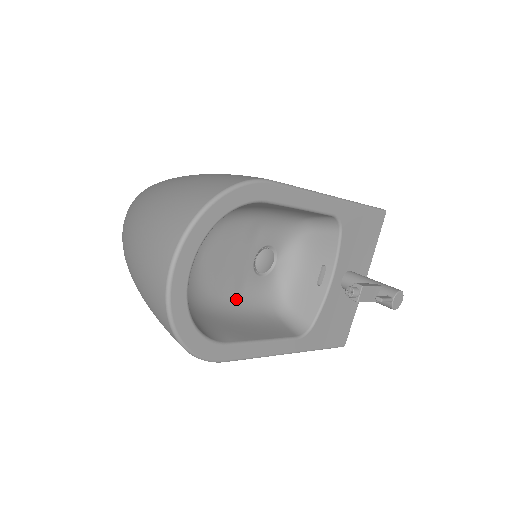
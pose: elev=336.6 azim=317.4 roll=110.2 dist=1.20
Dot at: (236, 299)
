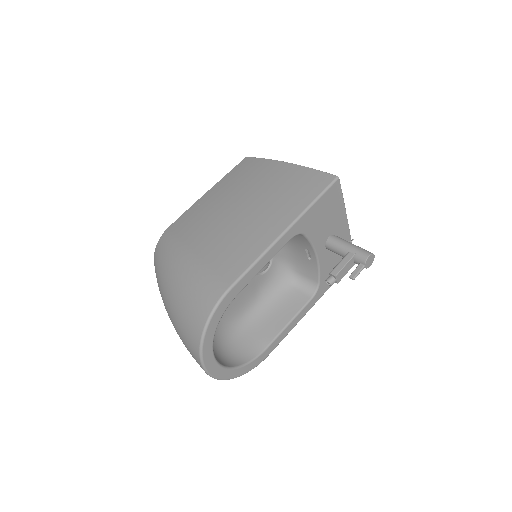
Dot at: (258, 299)
